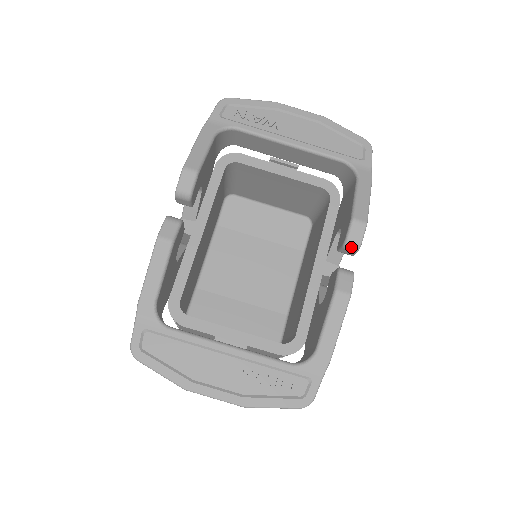
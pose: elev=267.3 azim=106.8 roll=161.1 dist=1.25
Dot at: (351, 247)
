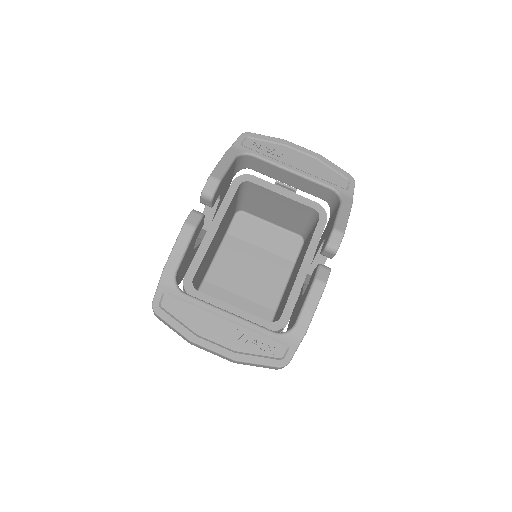
Dot at: (330, 250)
